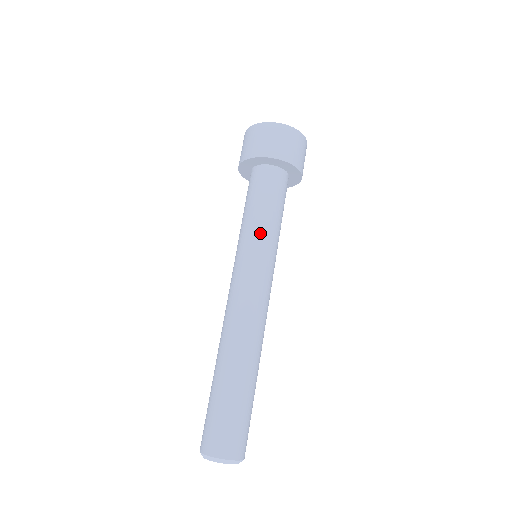
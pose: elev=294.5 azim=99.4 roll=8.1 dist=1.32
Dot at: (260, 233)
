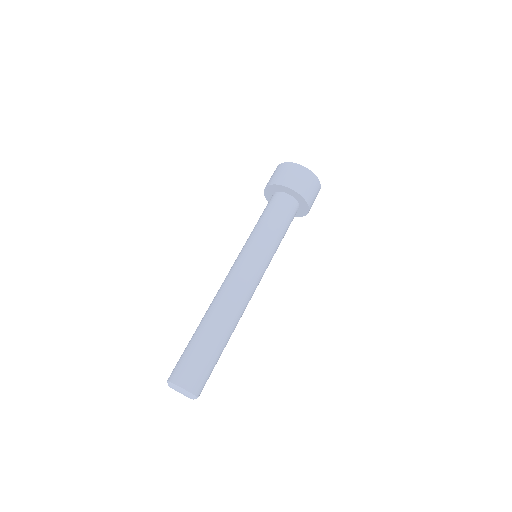
Dot at: (263, 238)
